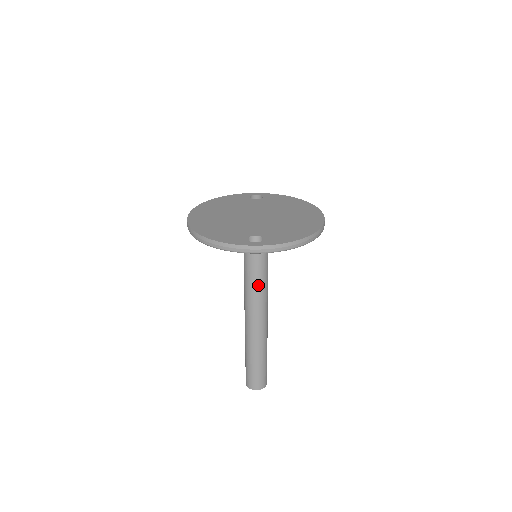
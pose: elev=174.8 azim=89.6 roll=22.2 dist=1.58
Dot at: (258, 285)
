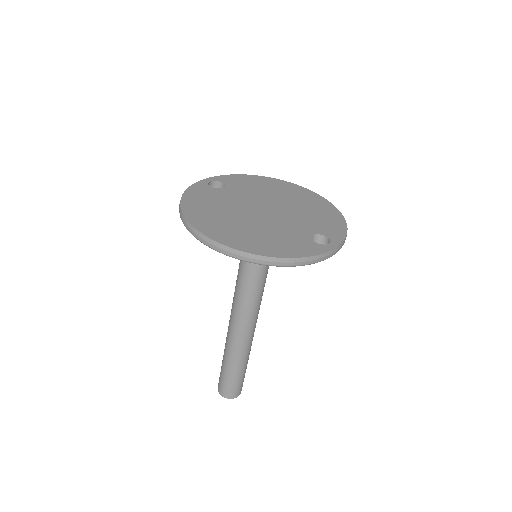
Dot at: (263, 287)
